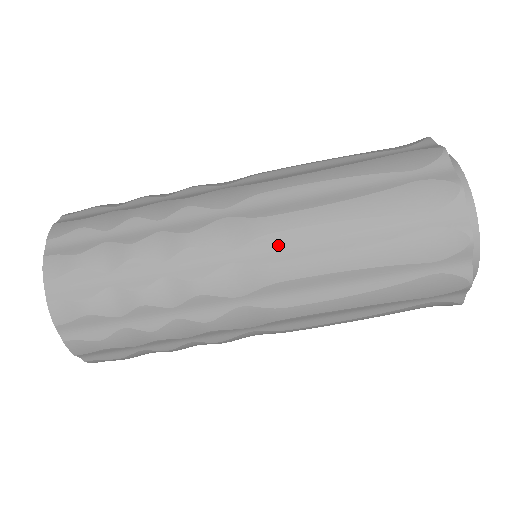
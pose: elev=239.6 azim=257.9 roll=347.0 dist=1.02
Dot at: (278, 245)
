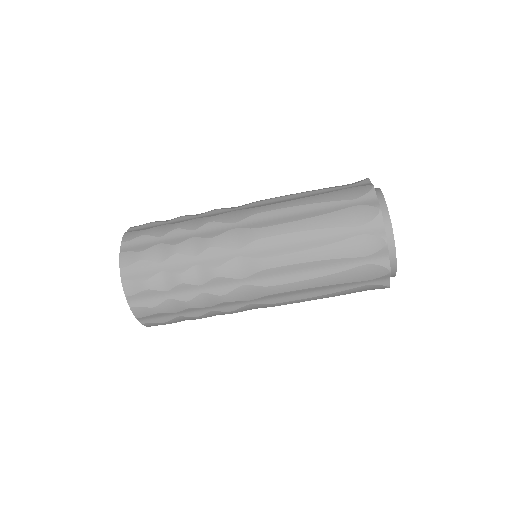
Dot at: (273, 275)
